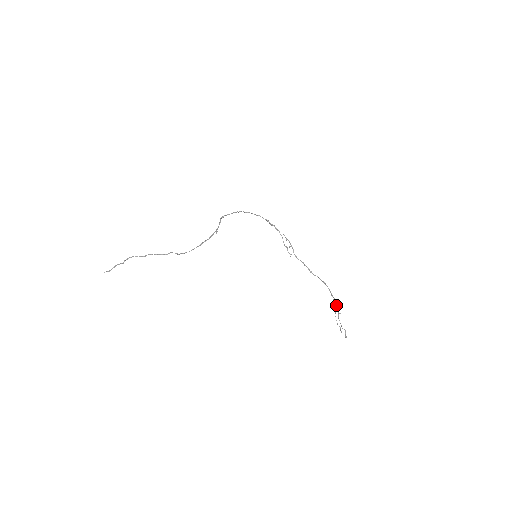
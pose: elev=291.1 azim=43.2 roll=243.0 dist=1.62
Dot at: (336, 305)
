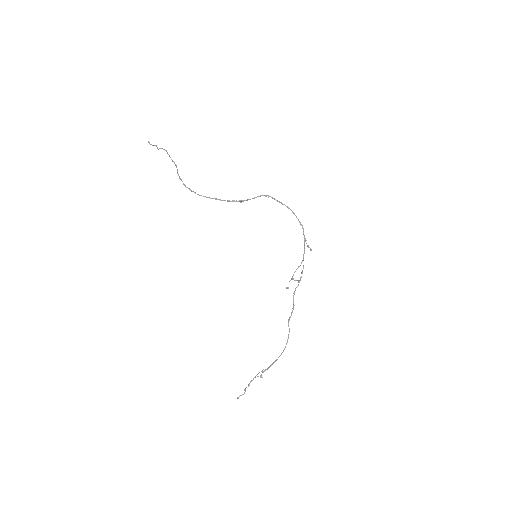
Dot at: (269, 367)
